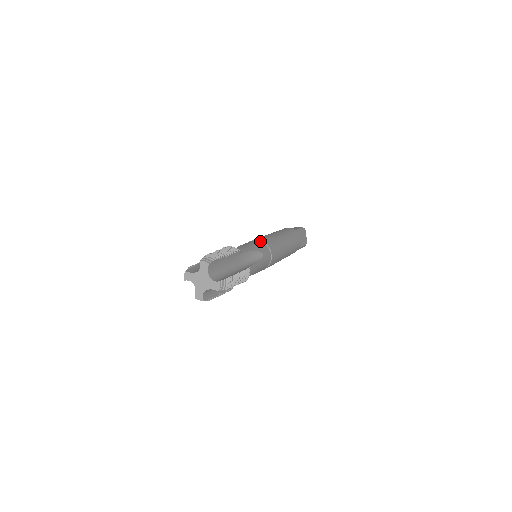
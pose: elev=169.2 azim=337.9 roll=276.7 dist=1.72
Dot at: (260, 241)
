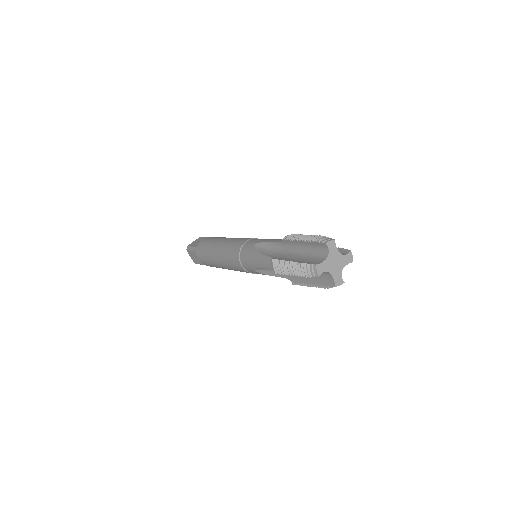
Dot at: (252, 239)
